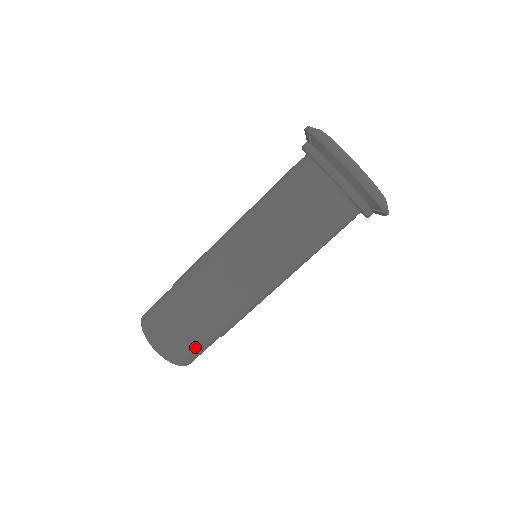
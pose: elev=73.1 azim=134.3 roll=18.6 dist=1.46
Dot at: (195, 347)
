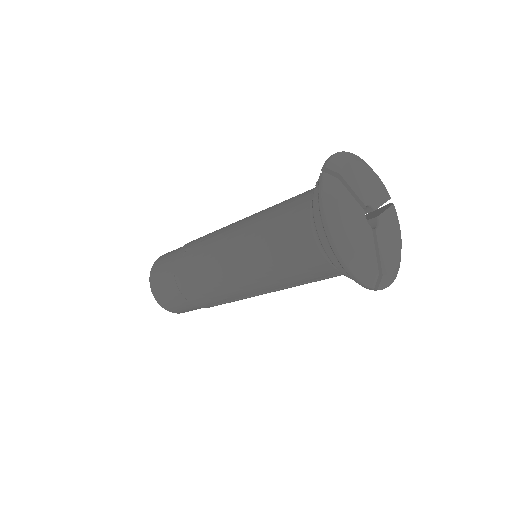
Dot at: (184, 307)
